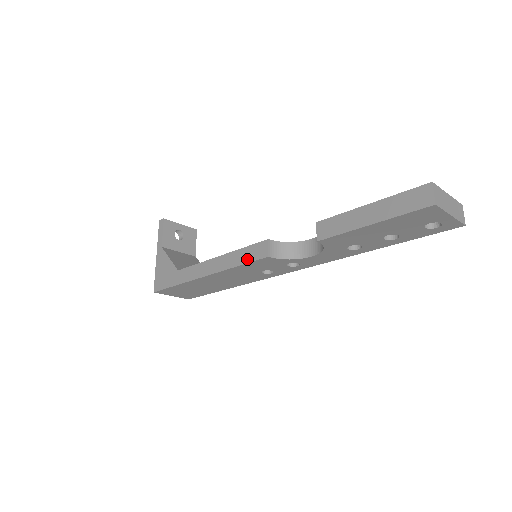
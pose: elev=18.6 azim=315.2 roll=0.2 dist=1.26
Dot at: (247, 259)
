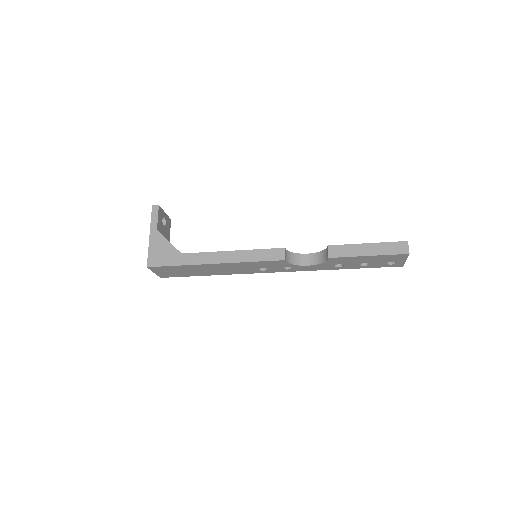
Dot at: (264, 258)
